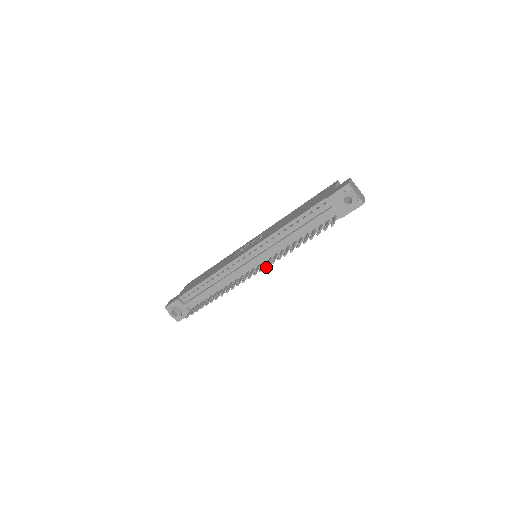
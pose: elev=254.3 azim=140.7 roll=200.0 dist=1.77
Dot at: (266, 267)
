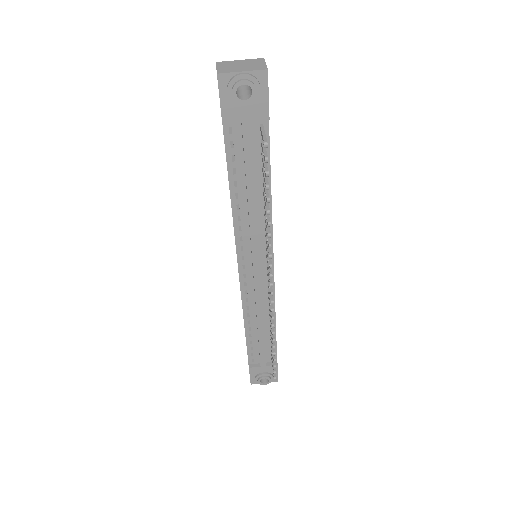
Dot at: (270, 267)
